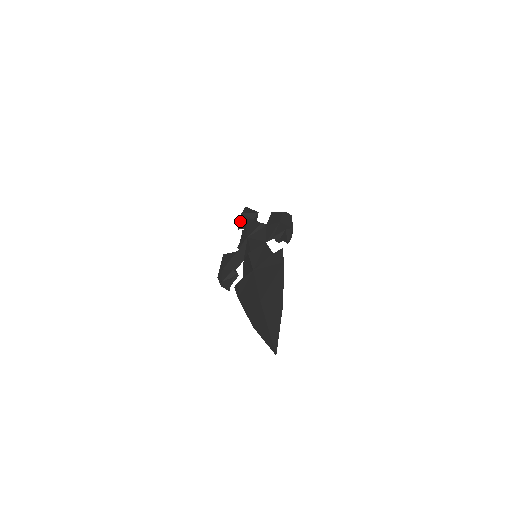
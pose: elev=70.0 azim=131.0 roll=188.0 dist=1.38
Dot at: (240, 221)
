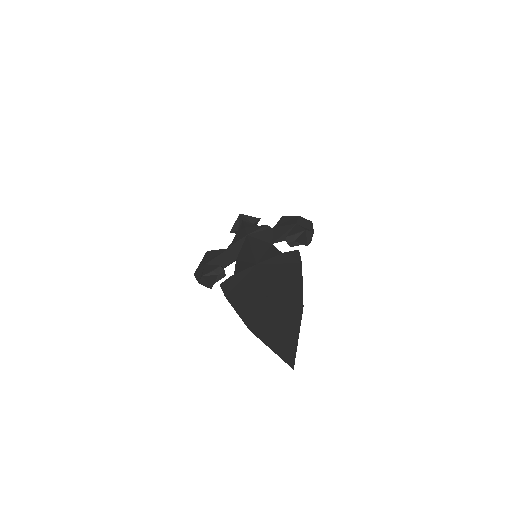
Dot at: (235, 222)
